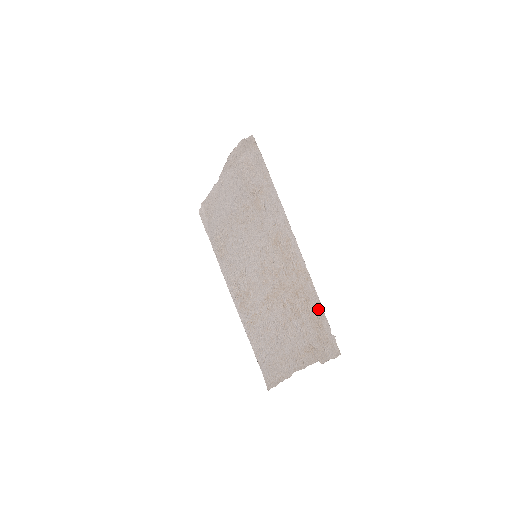
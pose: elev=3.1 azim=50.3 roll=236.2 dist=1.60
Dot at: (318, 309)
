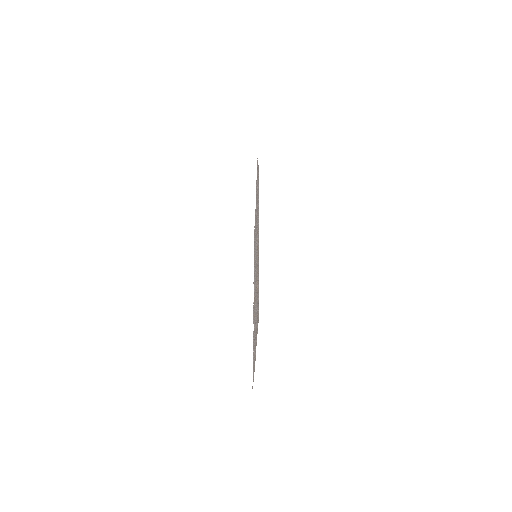
Dot at: (258, 282)
